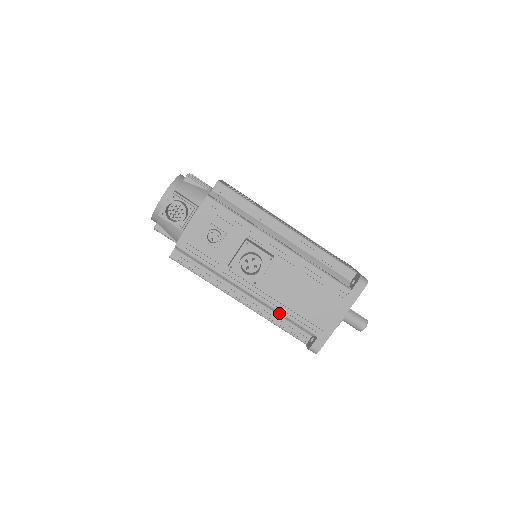
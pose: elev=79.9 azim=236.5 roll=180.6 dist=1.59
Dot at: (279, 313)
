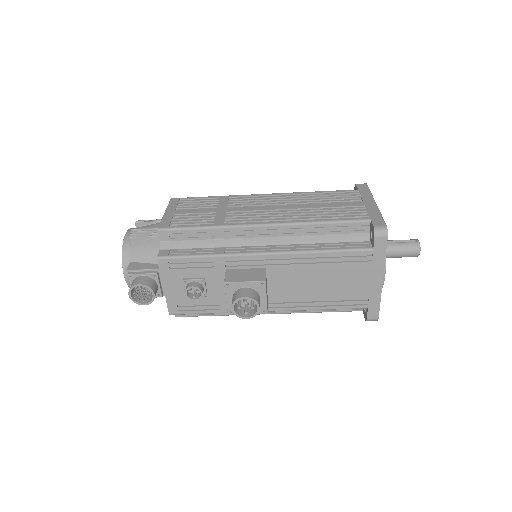
Dot at: occluded
